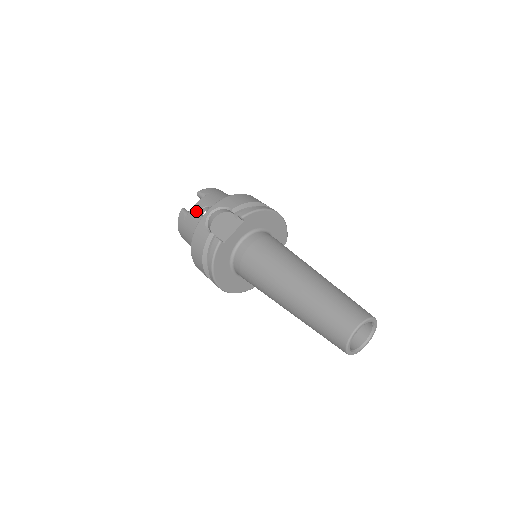
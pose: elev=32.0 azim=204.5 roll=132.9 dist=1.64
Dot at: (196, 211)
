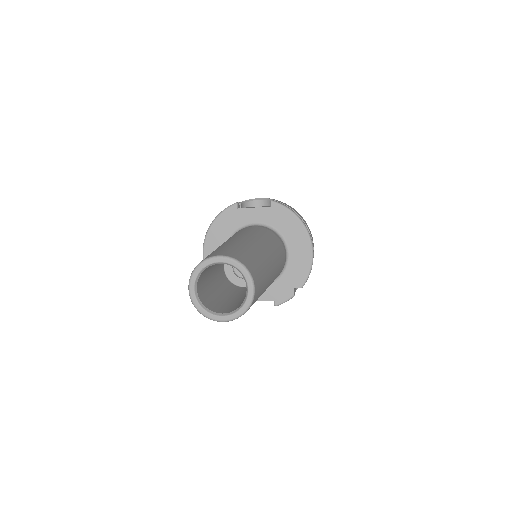
Dot at: occluded
